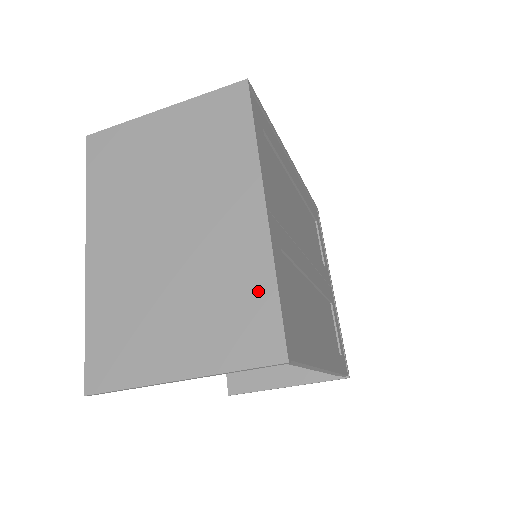
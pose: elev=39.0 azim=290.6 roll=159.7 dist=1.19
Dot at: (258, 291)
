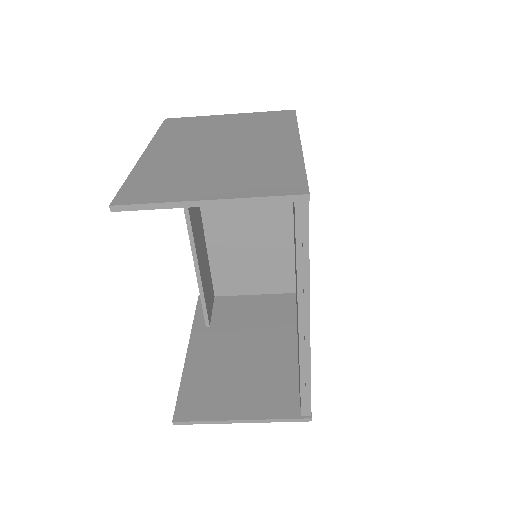
Dot at: (289, 169)
